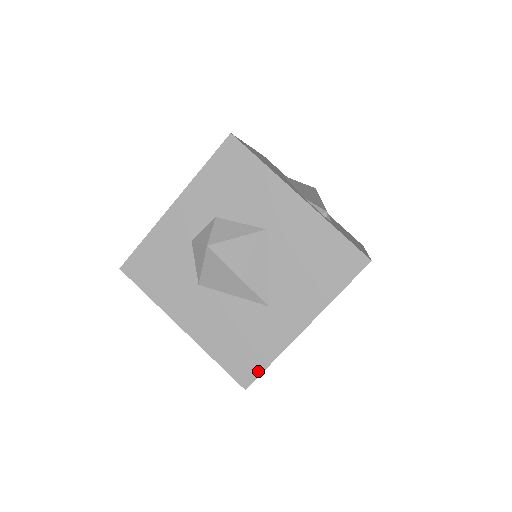
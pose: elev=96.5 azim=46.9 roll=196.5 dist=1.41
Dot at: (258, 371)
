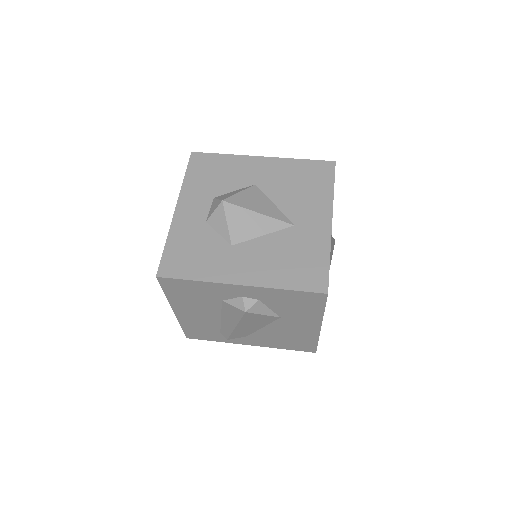
Dot at: (325, 272)
